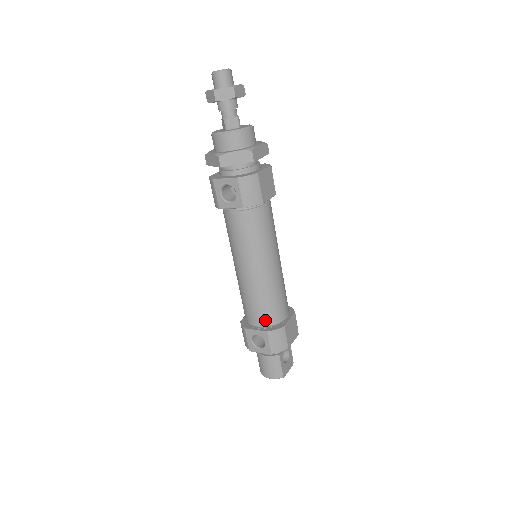
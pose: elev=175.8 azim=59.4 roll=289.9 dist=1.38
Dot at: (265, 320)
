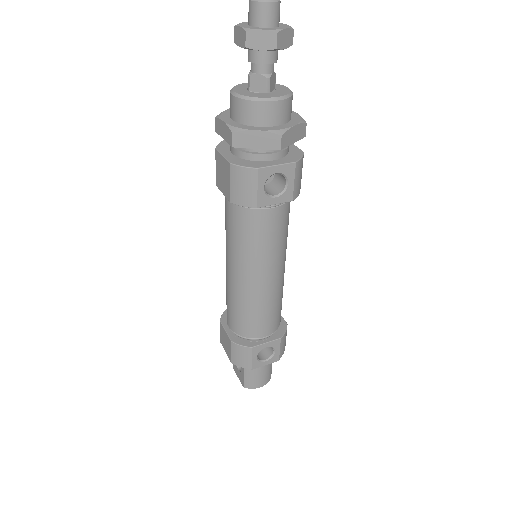
Dot at: (275, 327)
